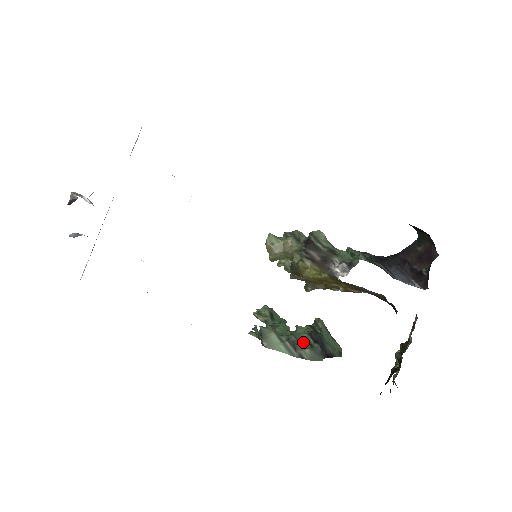
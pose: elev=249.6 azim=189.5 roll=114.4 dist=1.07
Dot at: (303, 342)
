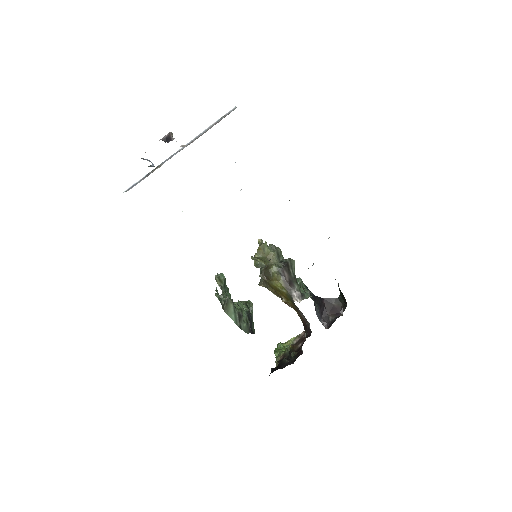
Dot at: (243, 317)
